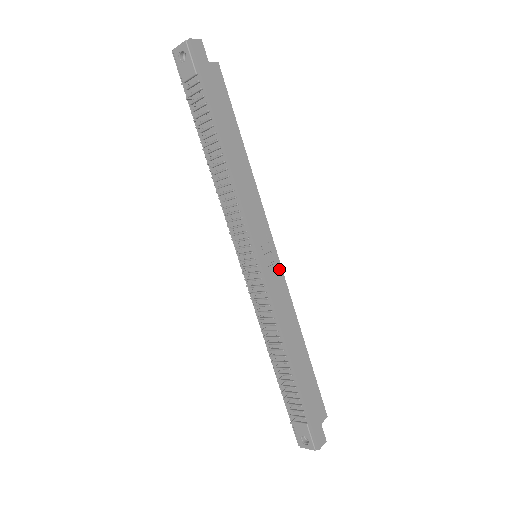
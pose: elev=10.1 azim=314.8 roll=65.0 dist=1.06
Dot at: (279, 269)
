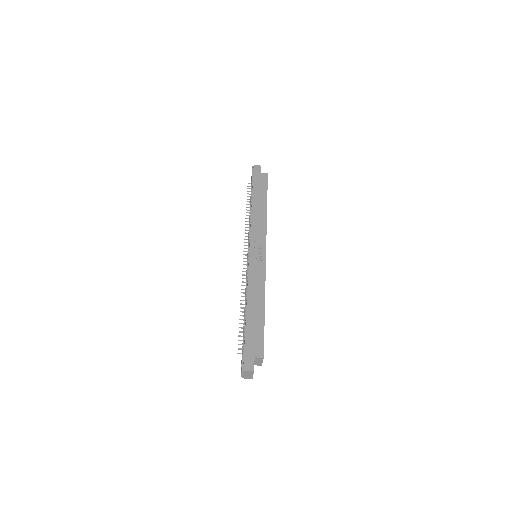
Dot at: (263, 261)
